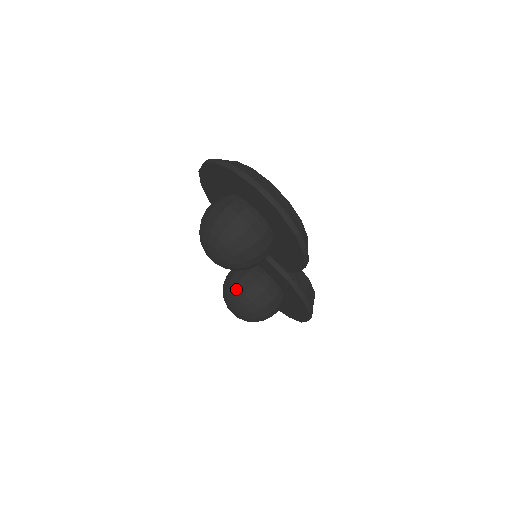
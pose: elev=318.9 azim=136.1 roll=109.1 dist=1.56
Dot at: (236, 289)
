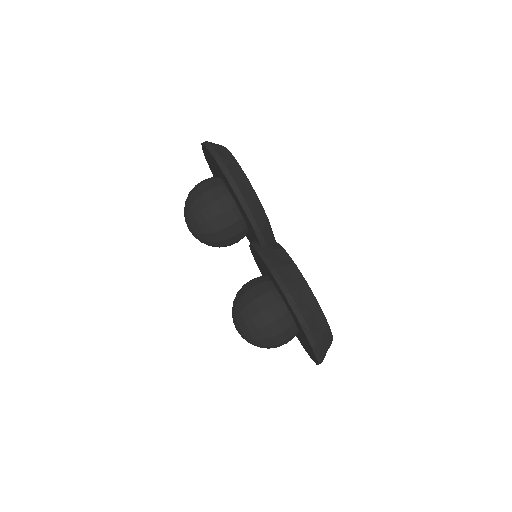
Dot at: (236, 294)
